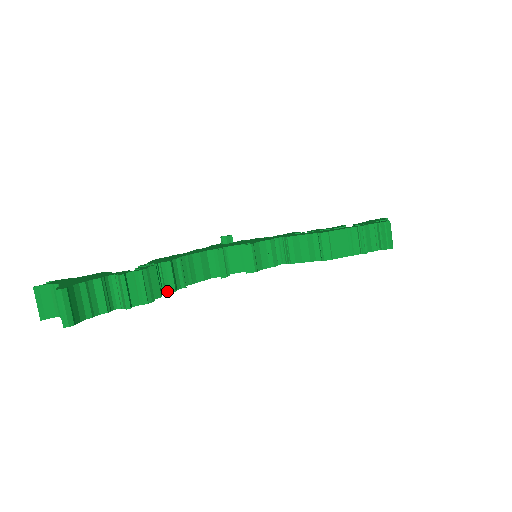
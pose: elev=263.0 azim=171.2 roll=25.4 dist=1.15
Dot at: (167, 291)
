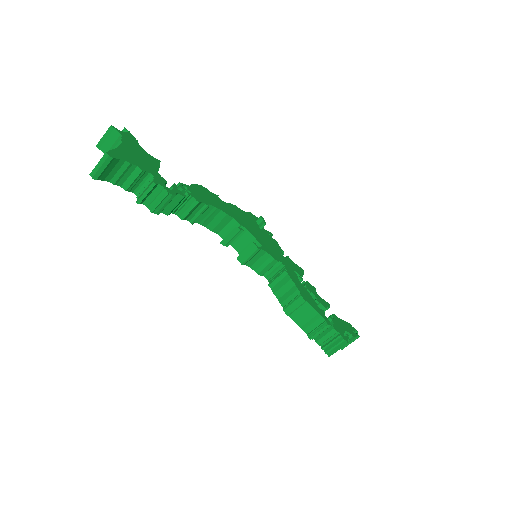
Dot at: (178, 214)
